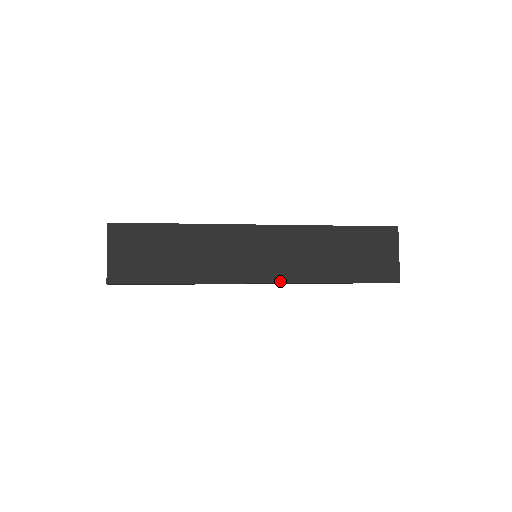
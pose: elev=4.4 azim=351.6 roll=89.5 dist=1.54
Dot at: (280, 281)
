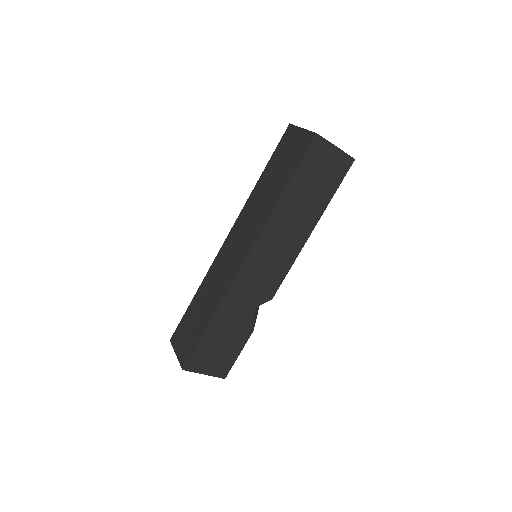
Dot at: (254, 242)
